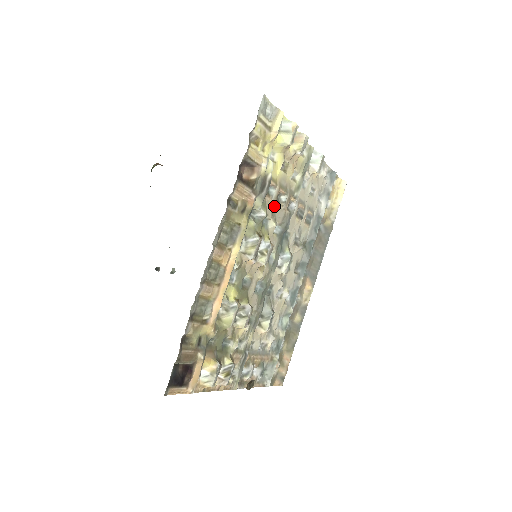
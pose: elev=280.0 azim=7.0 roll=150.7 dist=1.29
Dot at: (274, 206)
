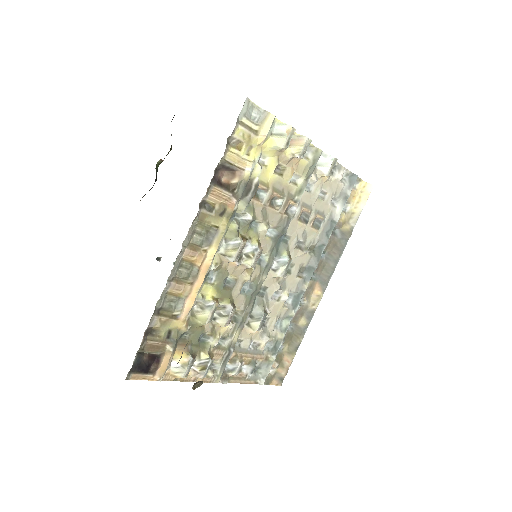
Dot at: (266, 209)
